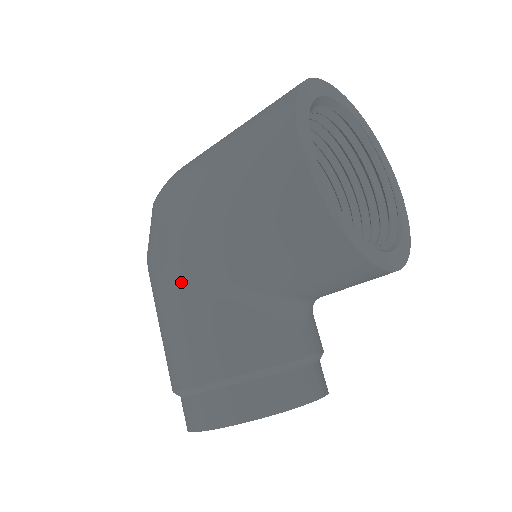
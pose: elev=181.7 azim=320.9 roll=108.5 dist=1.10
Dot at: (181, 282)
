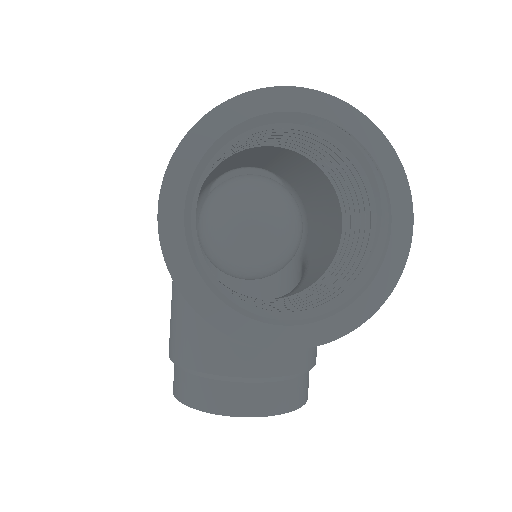
Dot at: occluded
